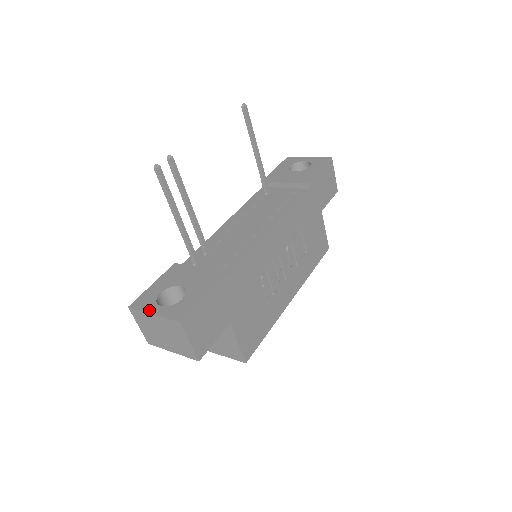
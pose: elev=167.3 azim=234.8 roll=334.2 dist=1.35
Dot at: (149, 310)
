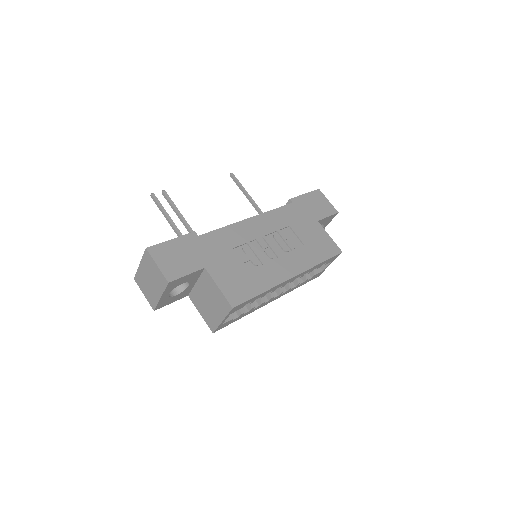
Dot at: occluded
